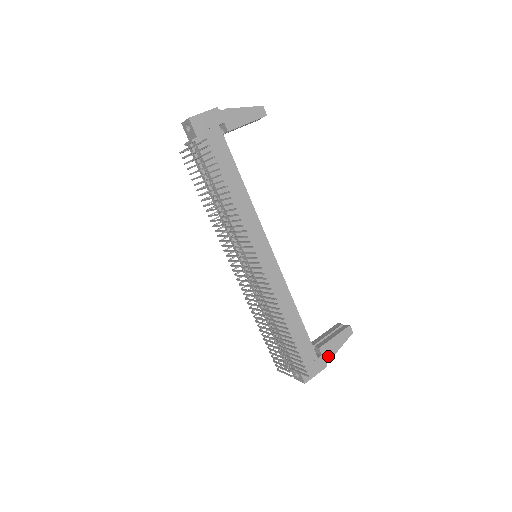
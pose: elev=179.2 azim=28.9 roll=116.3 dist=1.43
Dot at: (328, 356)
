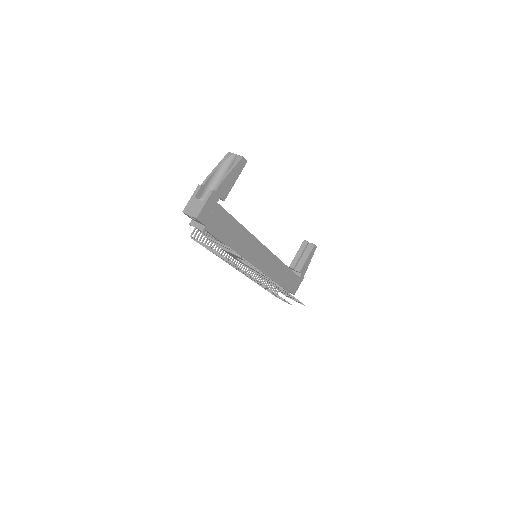
Dot at: (305, 271)
